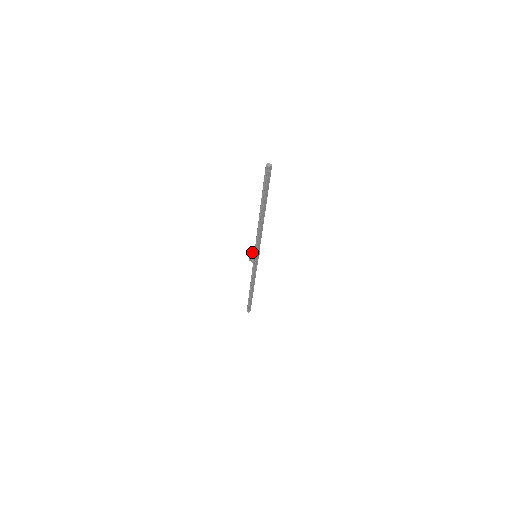
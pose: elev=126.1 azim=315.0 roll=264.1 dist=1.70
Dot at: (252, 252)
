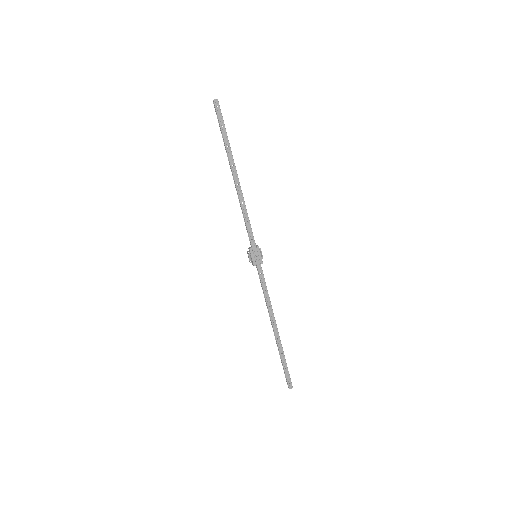
Dot at: (249, 248)
